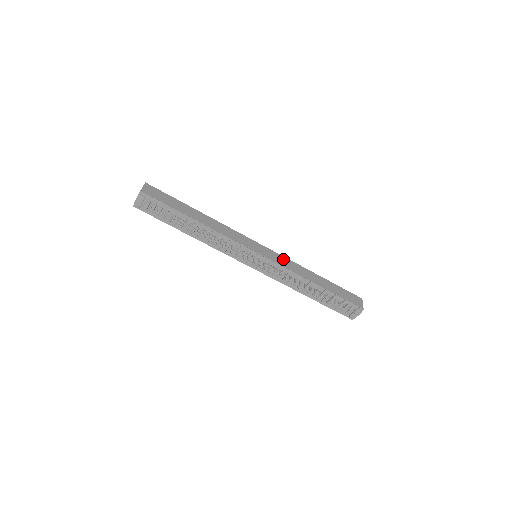
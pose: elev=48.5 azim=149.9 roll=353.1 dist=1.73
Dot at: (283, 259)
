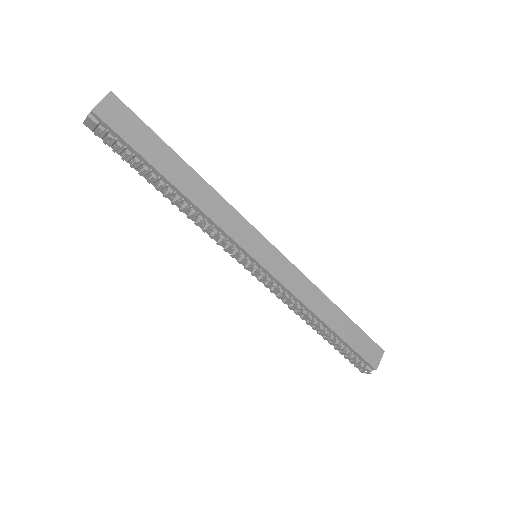
Dot at: (294, 274)
